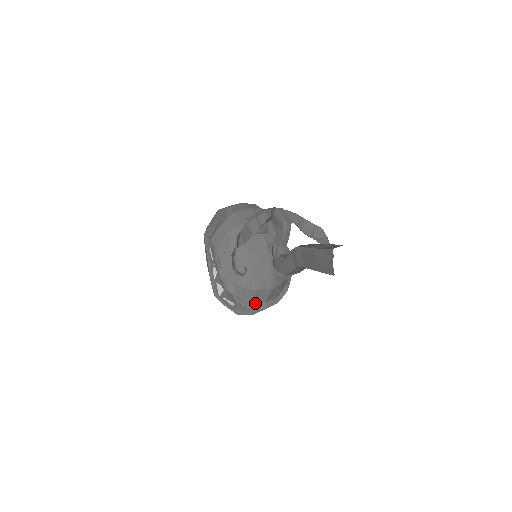
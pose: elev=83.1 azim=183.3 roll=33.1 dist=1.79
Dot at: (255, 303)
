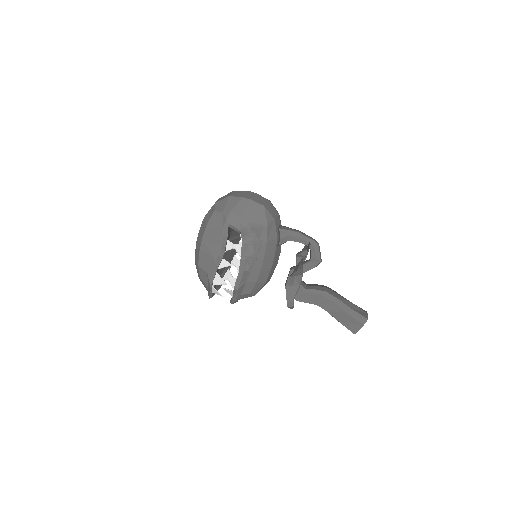
Dot at: occluded
